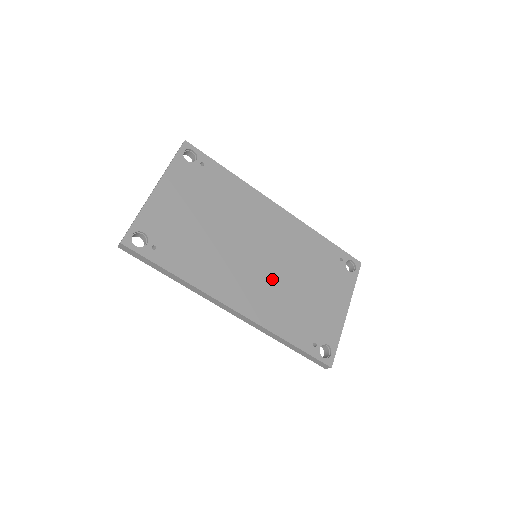
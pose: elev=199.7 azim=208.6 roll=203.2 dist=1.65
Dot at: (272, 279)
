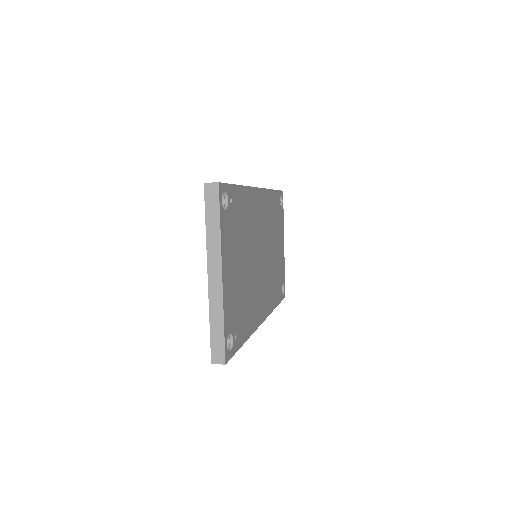
Dot at: (267, 269)
